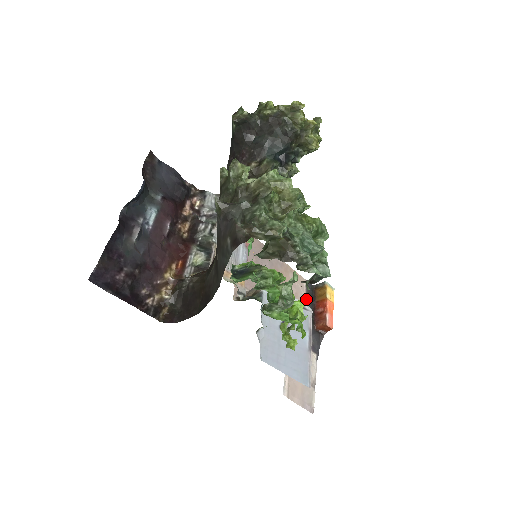
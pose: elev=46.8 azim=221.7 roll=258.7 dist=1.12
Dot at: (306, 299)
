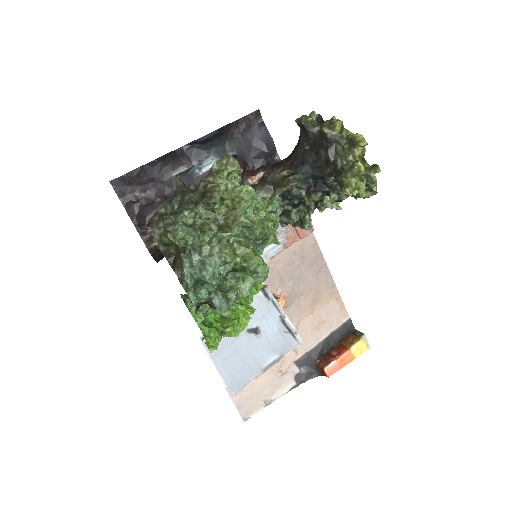
Dot at: (332, 334)
